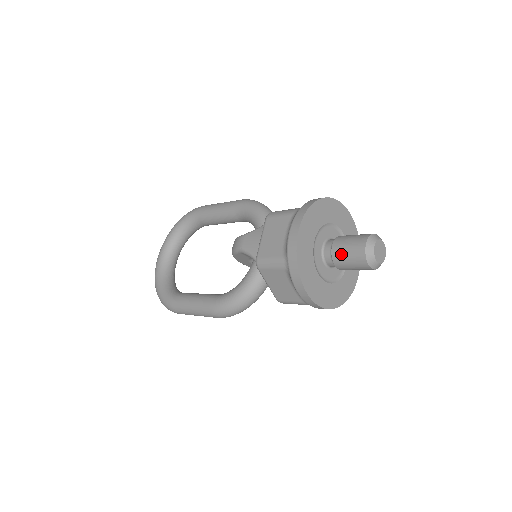
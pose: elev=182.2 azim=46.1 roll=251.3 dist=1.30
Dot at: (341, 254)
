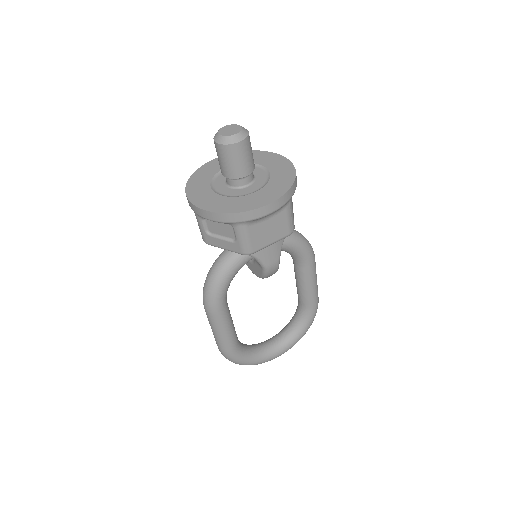
Dot at: occluded
